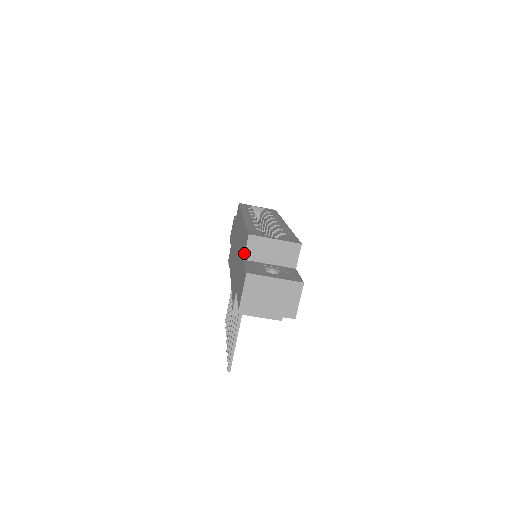
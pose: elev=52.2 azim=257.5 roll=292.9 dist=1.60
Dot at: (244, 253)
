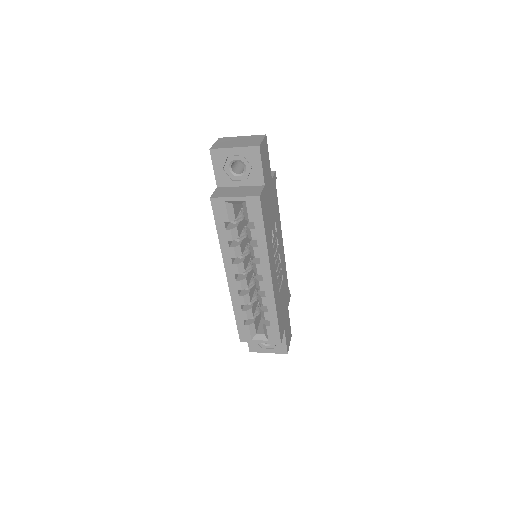
Dot at: occluded
